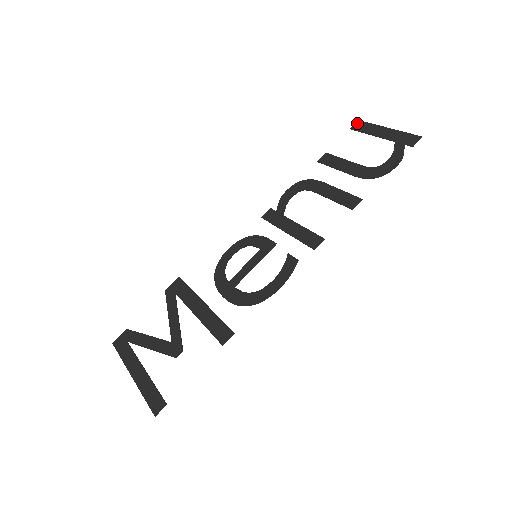
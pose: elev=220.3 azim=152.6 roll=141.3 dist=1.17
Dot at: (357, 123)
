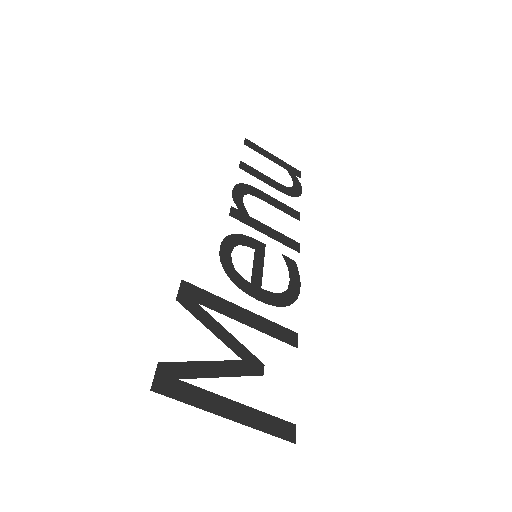
Dot at: (247, 141)
